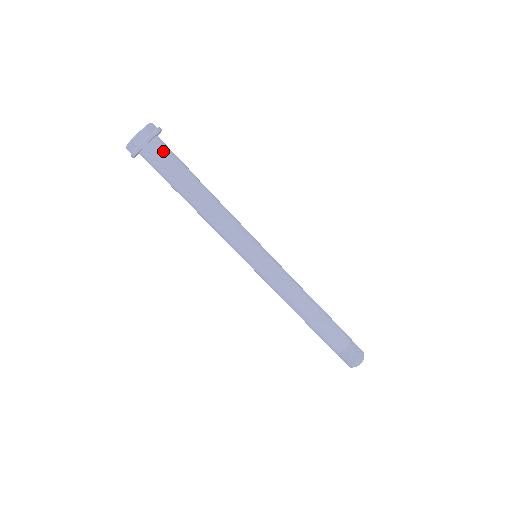
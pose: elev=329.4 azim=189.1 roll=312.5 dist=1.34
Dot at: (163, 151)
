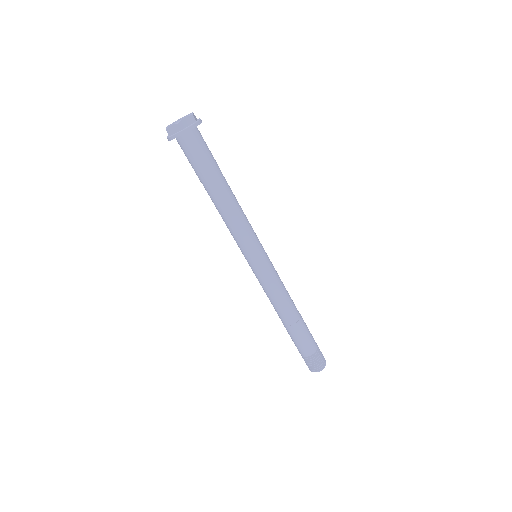
Dot at: (192, 146)
